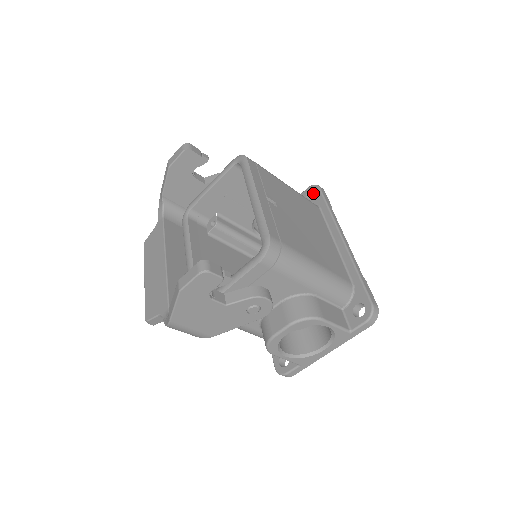
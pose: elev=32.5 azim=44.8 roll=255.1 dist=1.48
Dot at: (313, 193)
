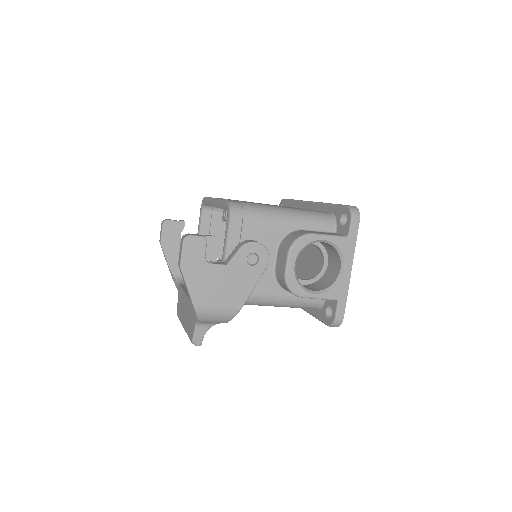
Dot at: occluded
